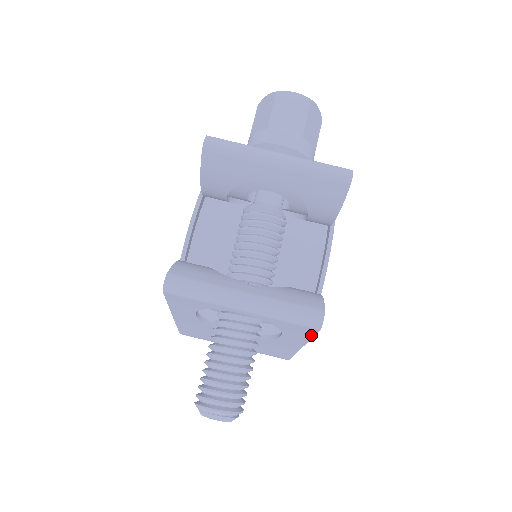
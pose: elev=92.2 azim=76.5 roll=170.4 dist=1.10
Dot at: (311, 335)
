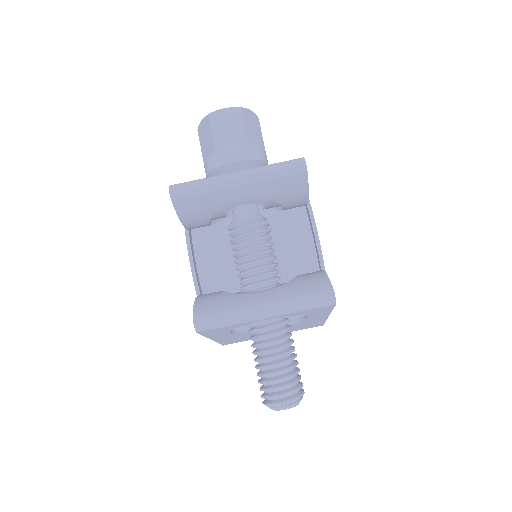
Dot at: (331, 309)
